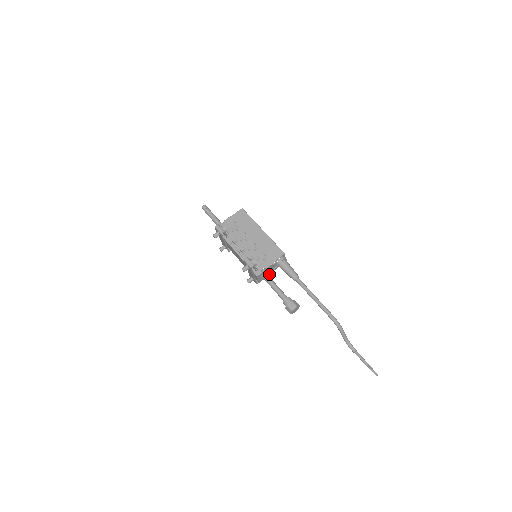
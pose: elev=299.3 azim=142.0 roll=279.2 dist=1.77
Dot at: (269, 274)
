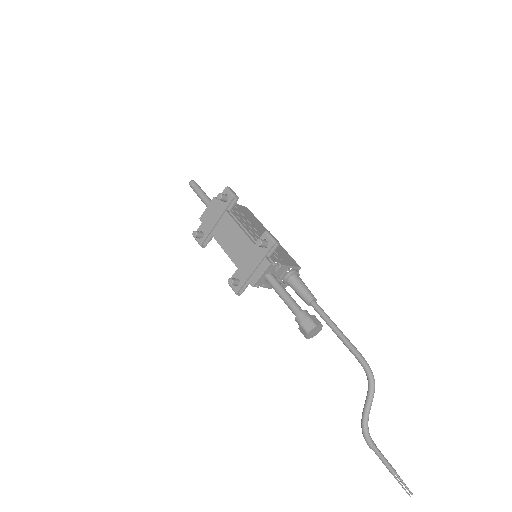
Dot at: (266, 285)
